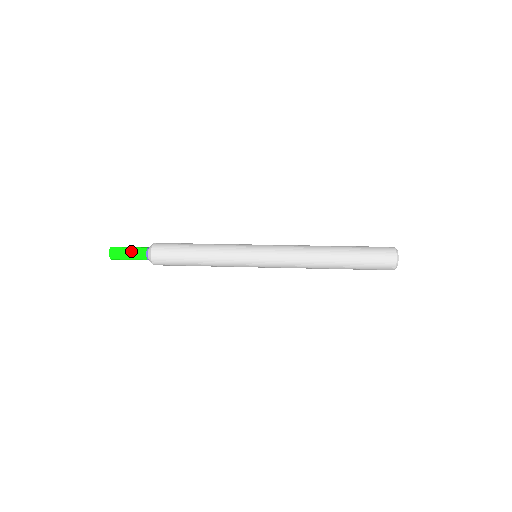
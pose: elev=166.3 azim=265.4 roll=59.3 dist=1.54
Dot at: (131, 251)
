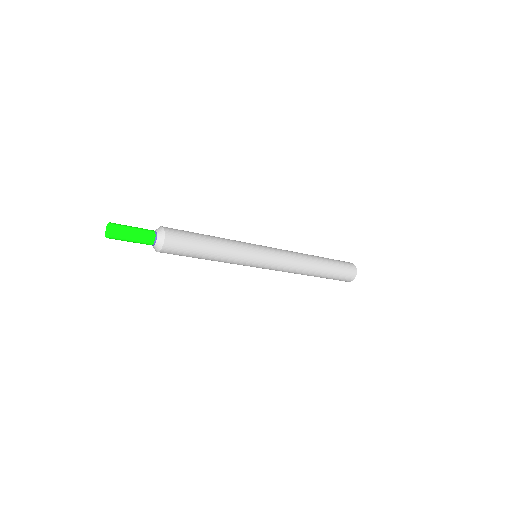
Dot at: (138, 230)
